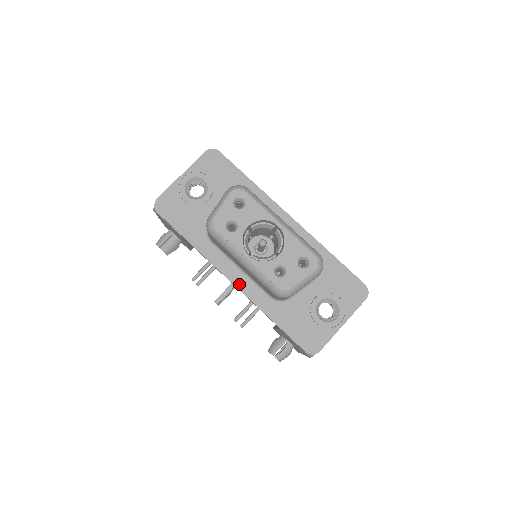
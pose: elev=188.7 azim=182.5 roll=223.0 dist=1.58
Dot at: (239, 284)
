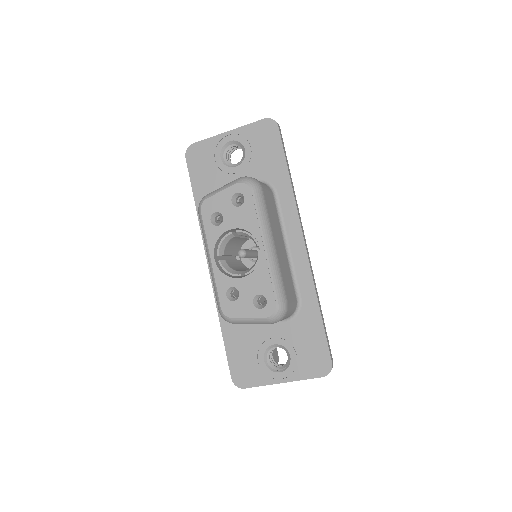
Dot at: occluded
